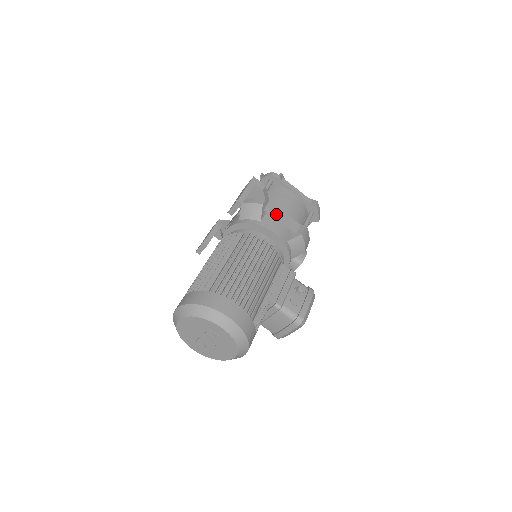
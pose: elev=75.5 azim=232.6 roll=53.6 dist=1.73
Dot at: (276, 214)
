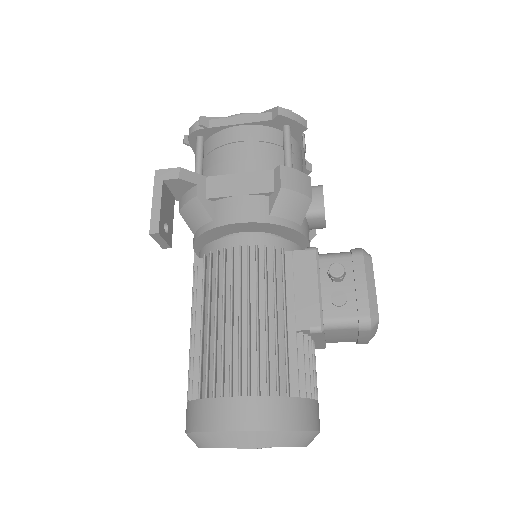
Dot at: (227, 189)
